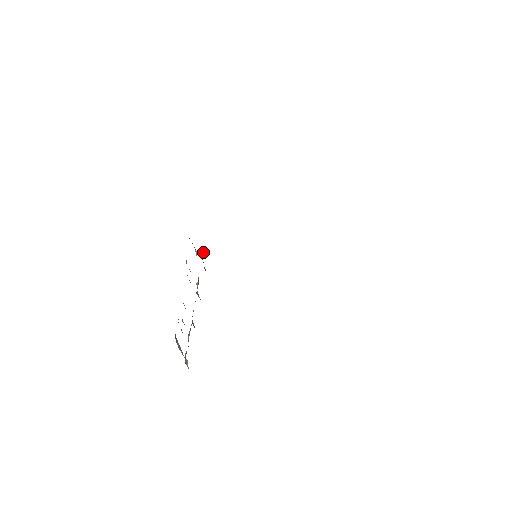
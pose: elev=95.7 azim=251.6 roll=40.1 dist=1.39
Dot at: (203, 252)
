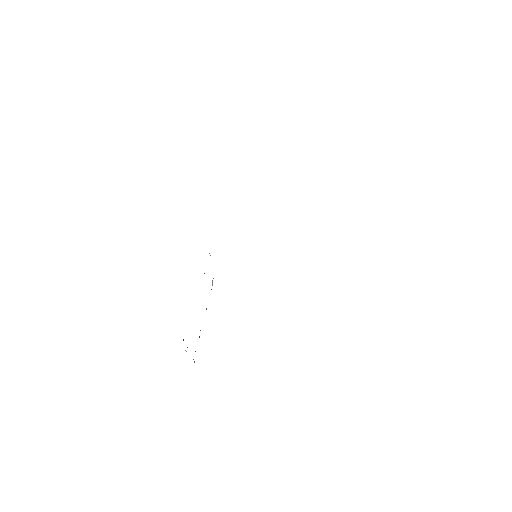
Dot at: occluded
